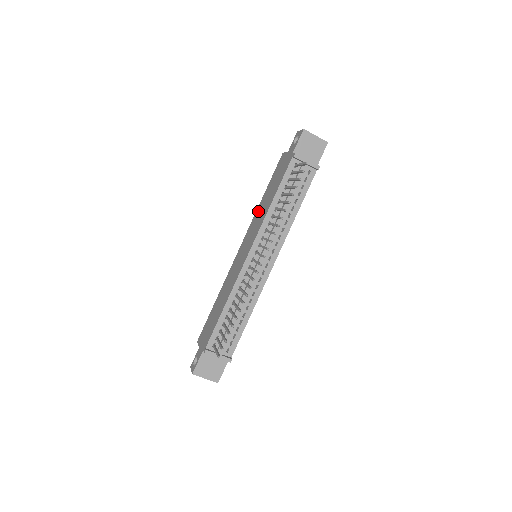
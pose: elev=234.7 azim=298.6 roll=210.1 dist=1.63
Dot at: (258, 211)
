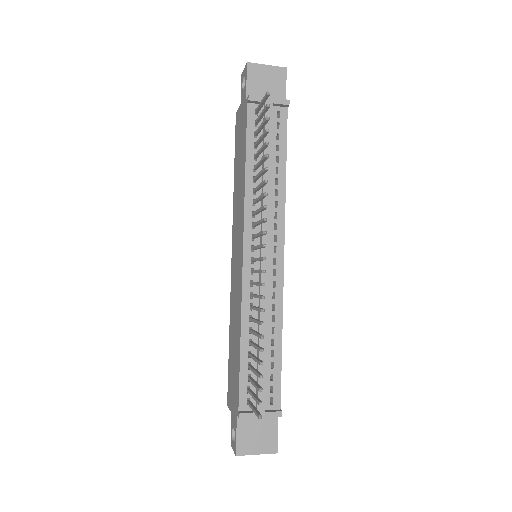
Dot at: (235, 198)
